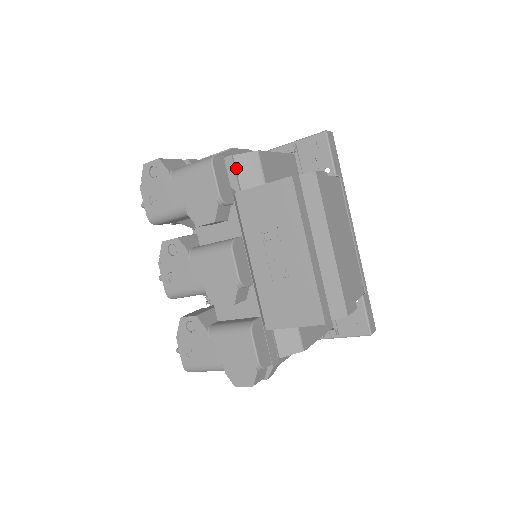
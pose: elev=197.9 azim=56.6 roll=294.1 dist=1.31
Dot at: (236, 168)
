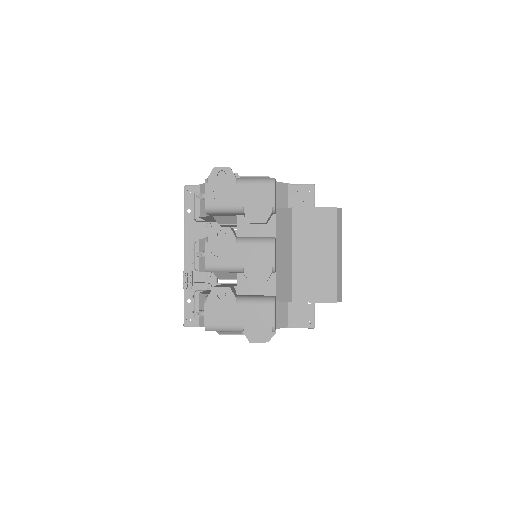
Dot at: (276, 191)
